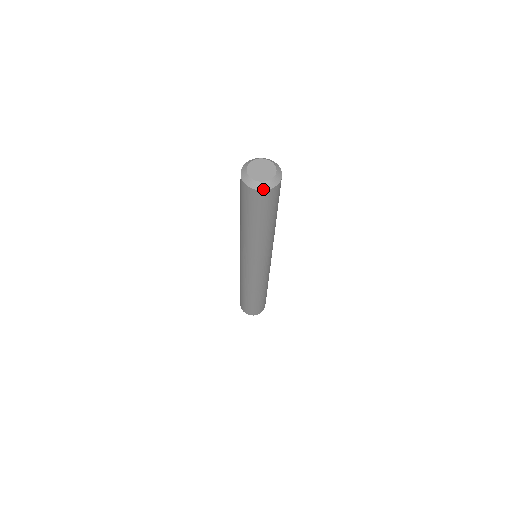
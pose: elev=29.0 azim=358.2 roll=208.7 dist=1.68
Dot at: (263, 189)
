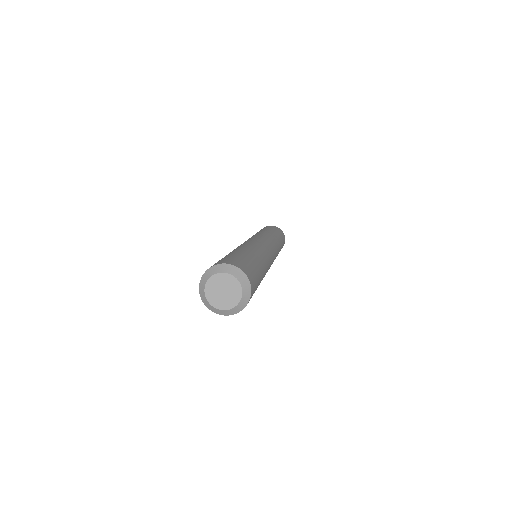
Dot at: (215, 312)
